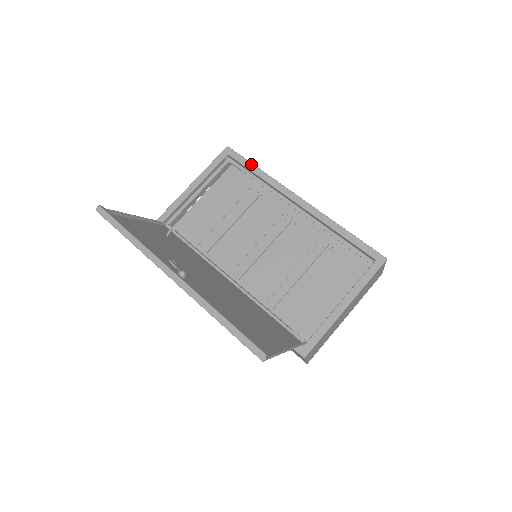
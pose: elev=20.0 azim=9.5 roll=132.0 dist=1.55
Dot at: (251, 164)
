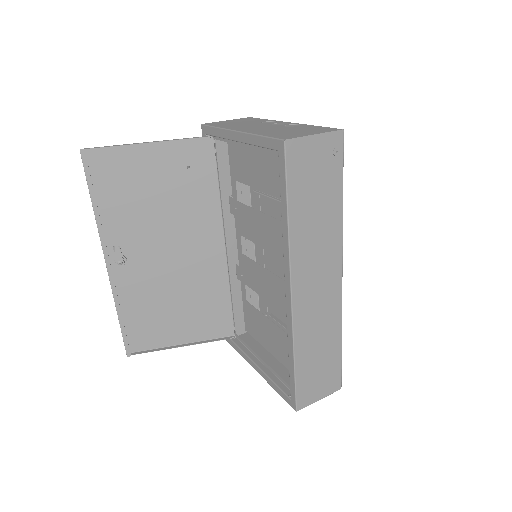
Dot at: (285, 200)
